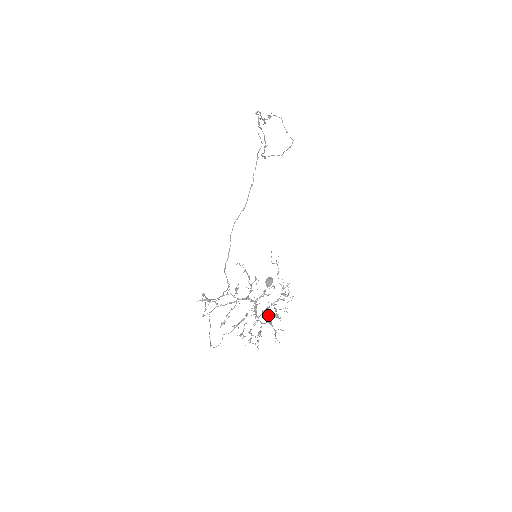
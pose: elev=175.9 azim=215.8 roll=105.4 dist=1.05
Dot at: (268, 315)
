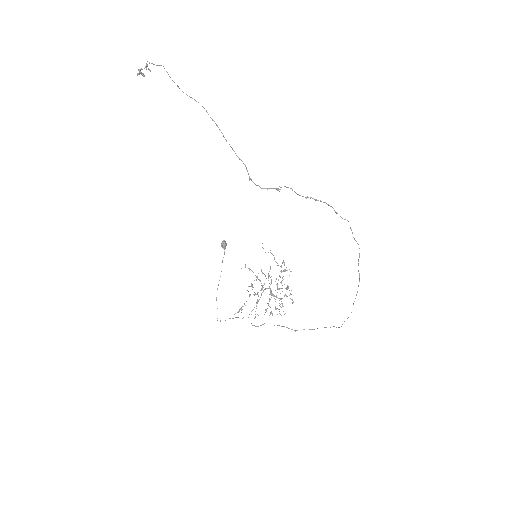
Dot at: (278, 289)
